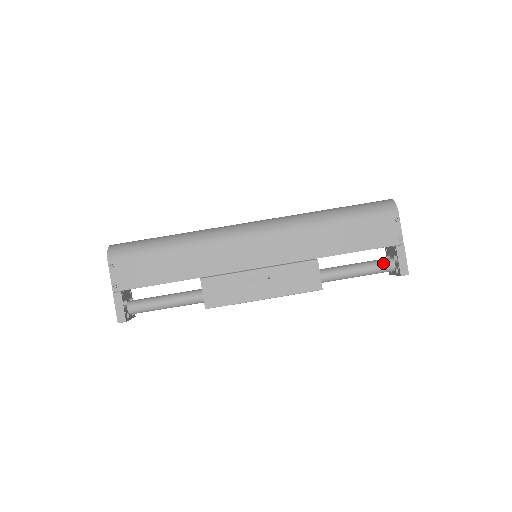
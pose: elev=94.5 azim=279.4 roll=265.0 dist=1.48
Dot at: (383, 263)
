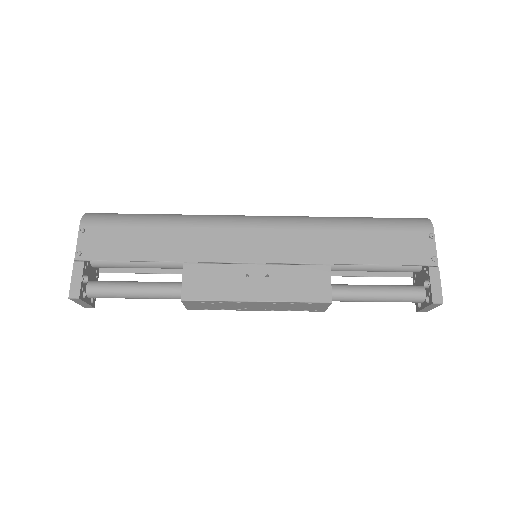
Dot at: (410, 288)
